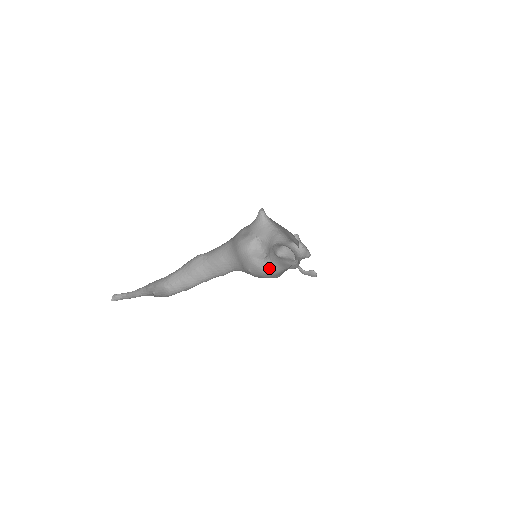
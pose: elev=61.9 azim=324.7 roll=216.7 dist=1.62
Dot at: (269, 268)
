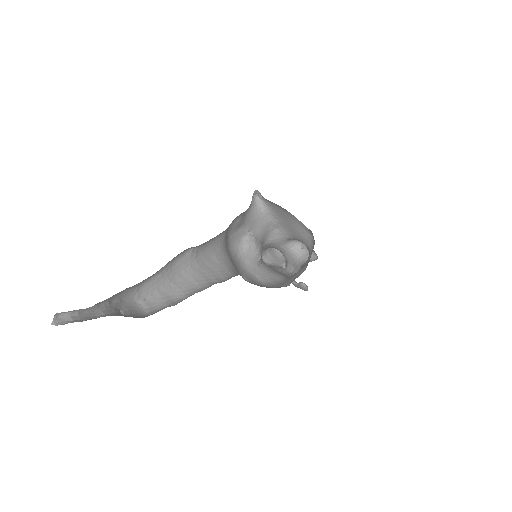
Dot at: (264, 276)
